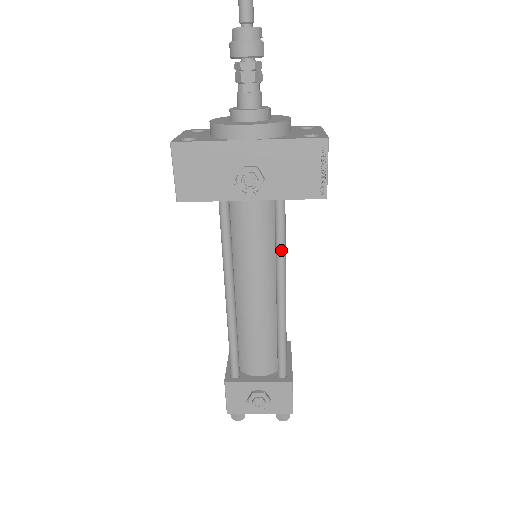
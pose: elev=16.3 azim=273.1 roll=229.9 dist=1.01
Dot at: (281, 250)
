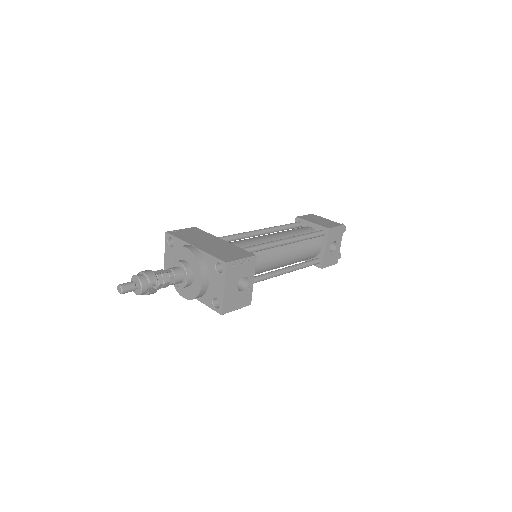
Dot at: occluded
